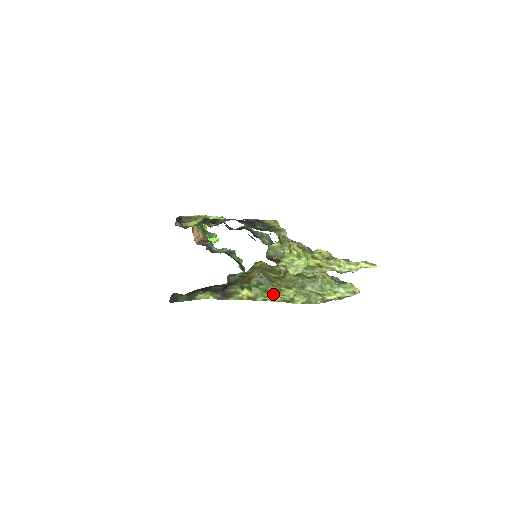
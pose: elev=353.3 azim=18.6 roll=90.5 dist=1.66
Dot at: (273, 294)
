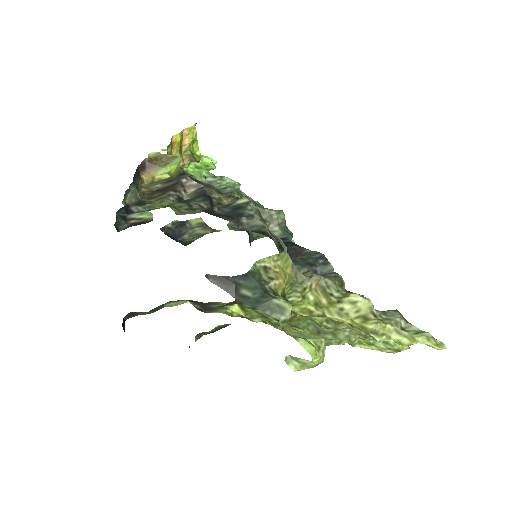
Dot at: (275, 323)
